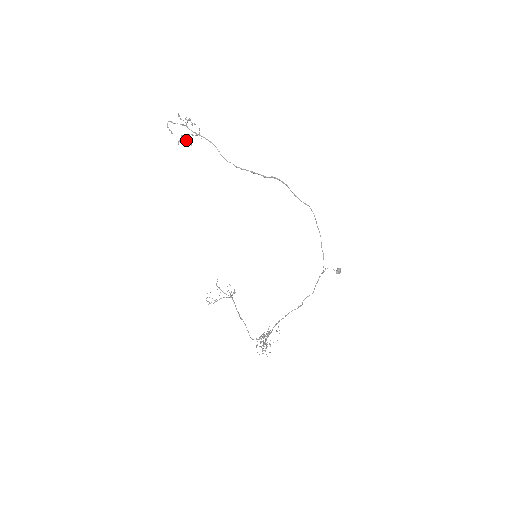
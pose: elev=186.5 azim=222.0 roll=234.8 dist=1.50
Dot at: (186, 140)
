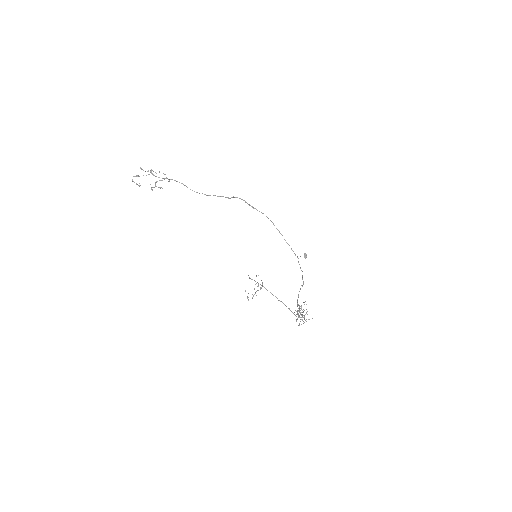
Dot at: (156, 186)
